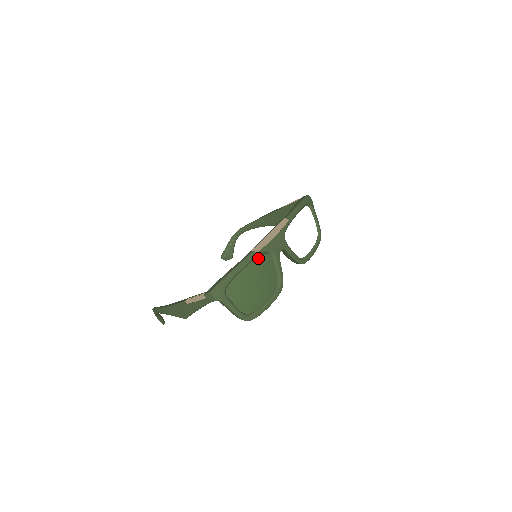
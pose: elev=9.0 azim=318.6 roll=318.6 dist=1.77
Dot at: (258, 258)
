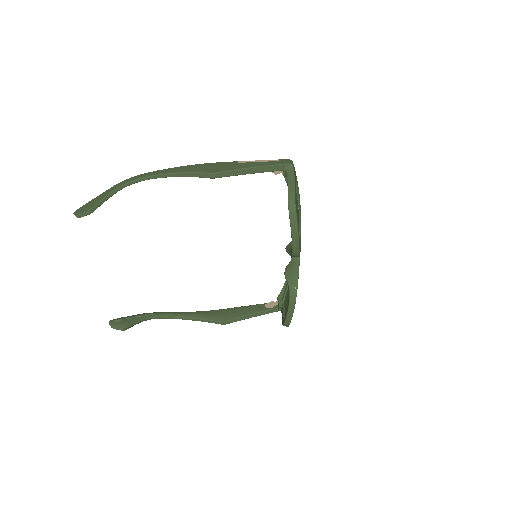
Dot at: occluded
